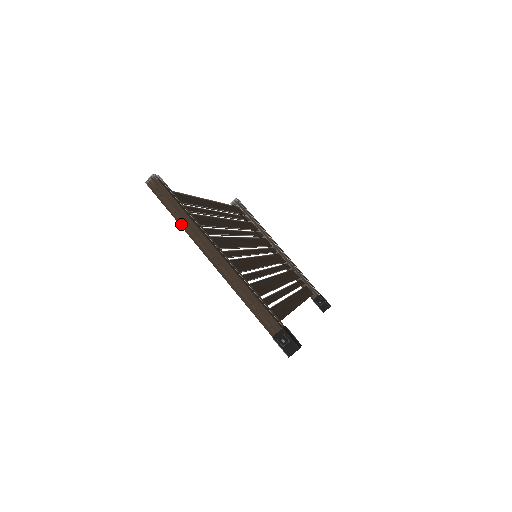
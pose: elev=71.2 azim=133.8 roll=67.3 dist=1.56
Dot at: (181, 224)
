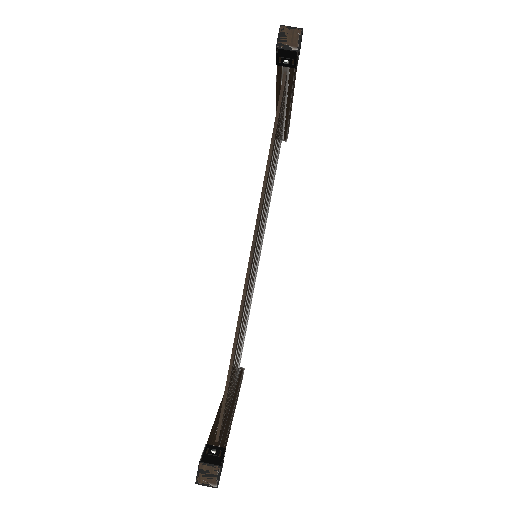
Dot at: occluded
